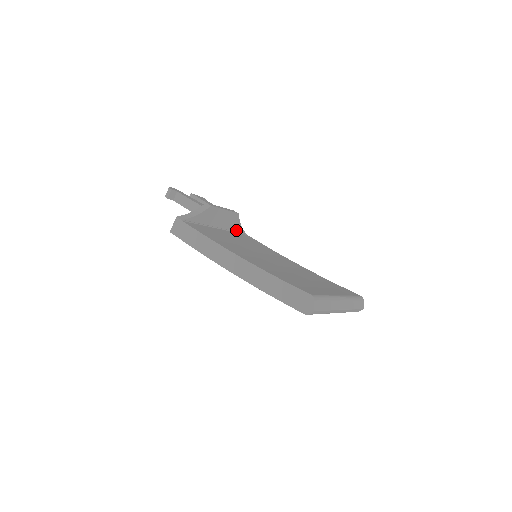
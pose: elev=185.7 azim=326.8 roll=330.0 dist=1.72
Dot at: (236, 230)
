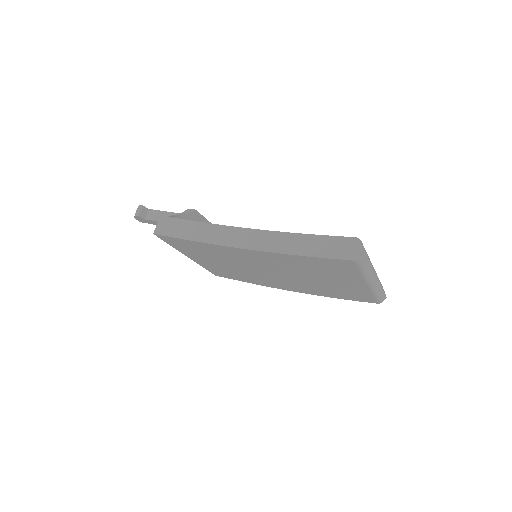
Dot at: occluded
